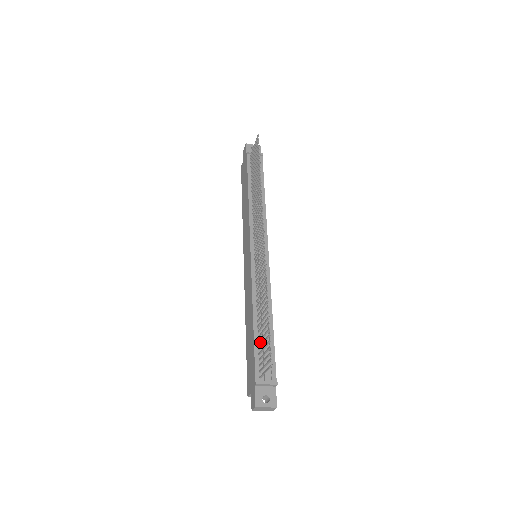
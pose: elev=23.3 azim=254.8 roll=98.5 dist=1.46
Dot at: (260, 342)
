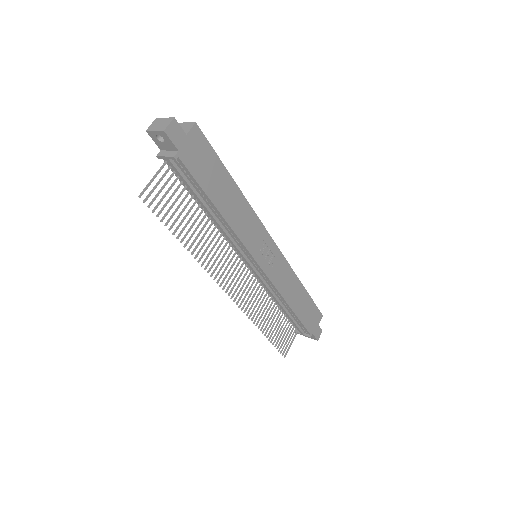
Dot at: occluded
